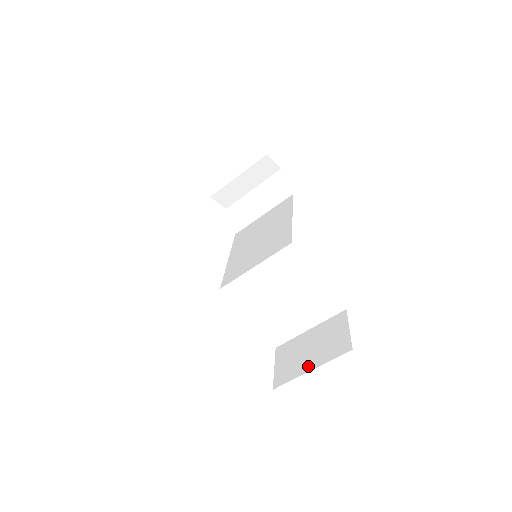
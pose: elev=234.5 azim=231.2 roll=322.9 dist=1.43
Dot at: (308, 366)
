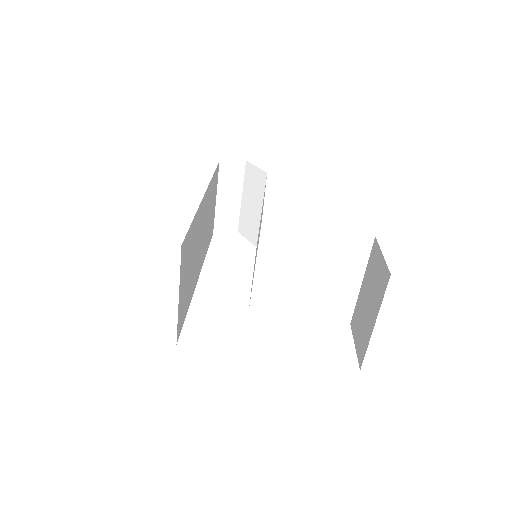
Dot at: (371, 323)
